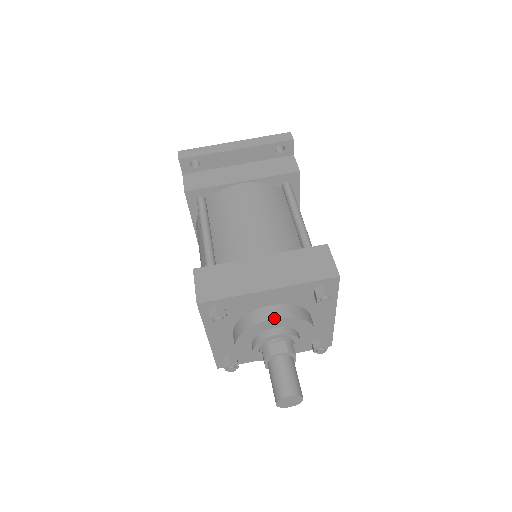
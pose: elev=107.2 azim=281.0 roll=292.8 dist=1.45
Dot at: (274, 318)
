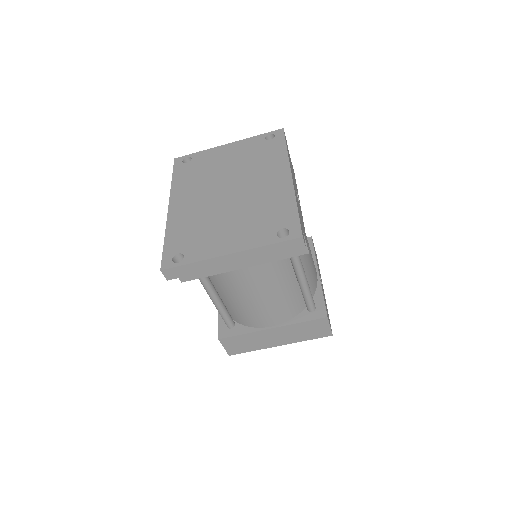
Dot at: occluded
